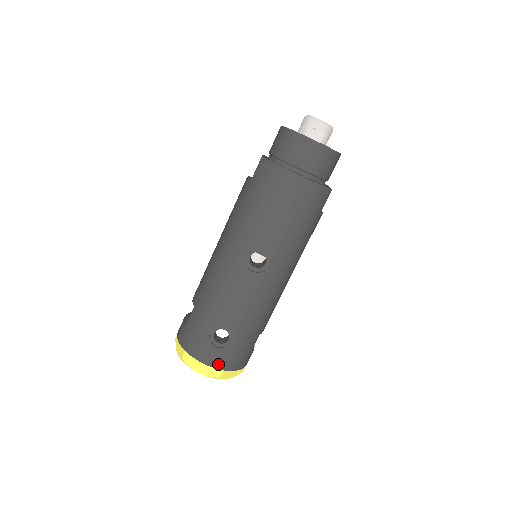
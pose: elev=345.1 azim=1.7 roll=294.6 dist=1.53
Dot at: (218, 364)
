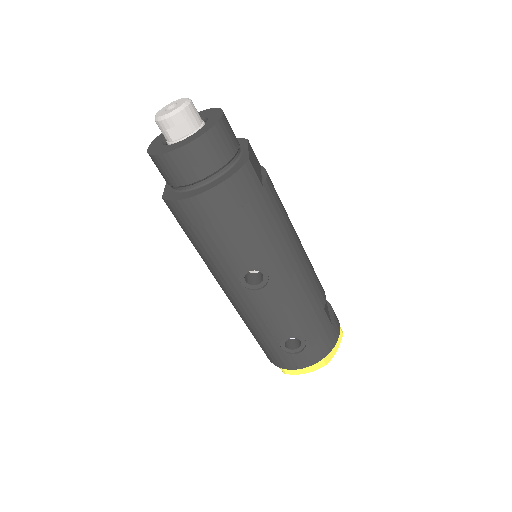
Dot at: (313, 360)
